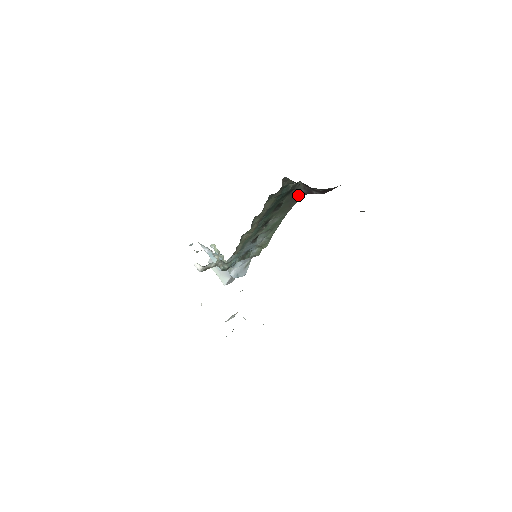
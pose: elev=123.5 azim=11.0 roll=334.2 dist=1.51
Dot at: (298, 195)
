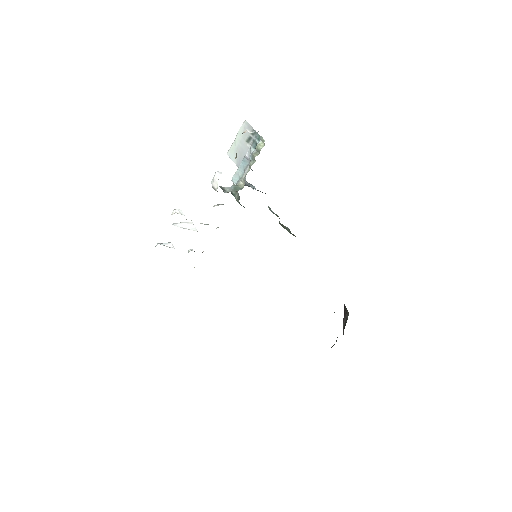
Dot at: occluded
